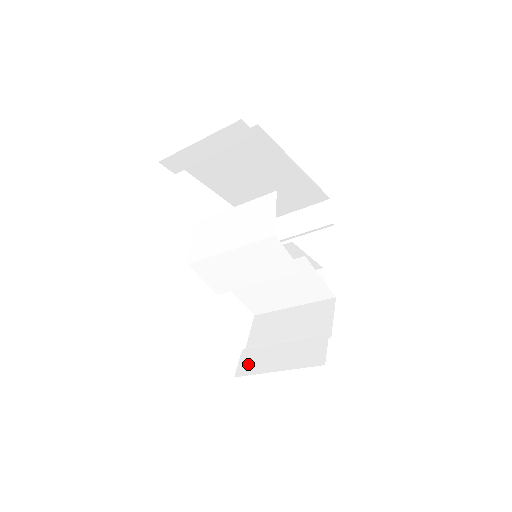
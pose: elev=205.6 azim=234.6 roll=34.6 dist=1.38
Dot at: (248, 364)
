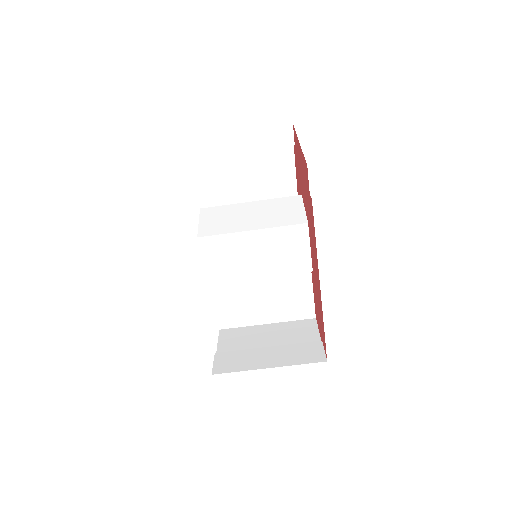
Dot at: (228, 363)
